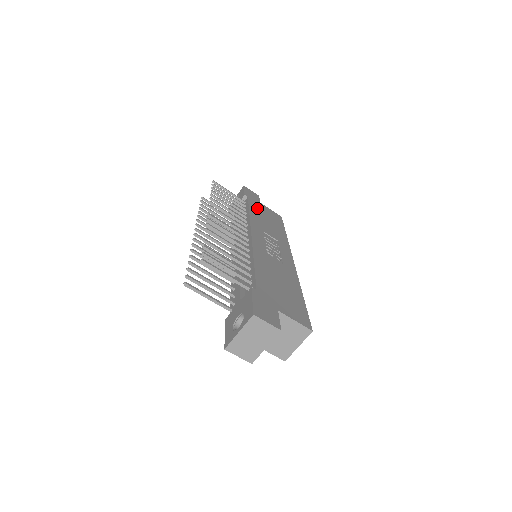
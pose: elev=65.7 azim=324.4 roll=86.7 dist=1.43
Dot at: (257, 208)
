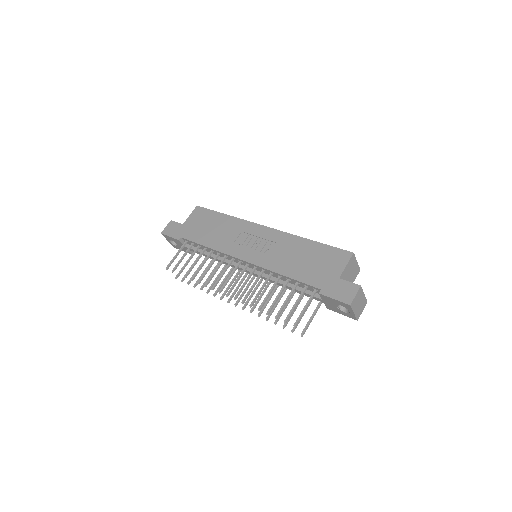
Dot at: (196, 234)
